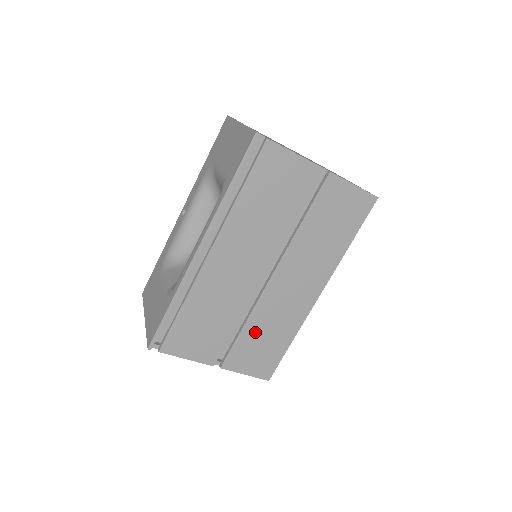
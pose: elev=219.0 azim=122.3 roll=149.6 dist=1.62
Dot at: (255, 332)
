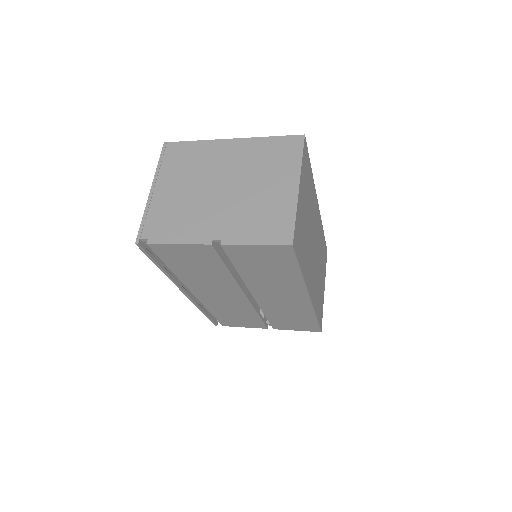
Dot at: (278, 316)
